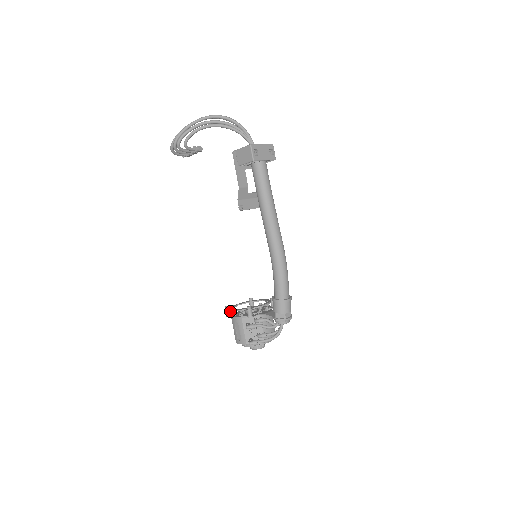
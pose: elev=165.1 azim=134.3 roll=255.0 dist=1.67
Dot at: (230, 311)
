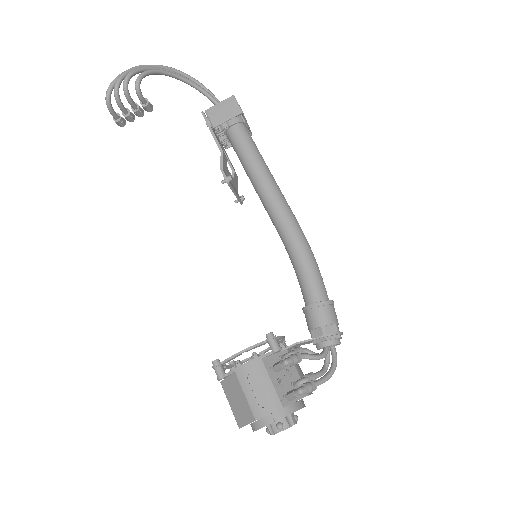
Dot at: (223, 368)
